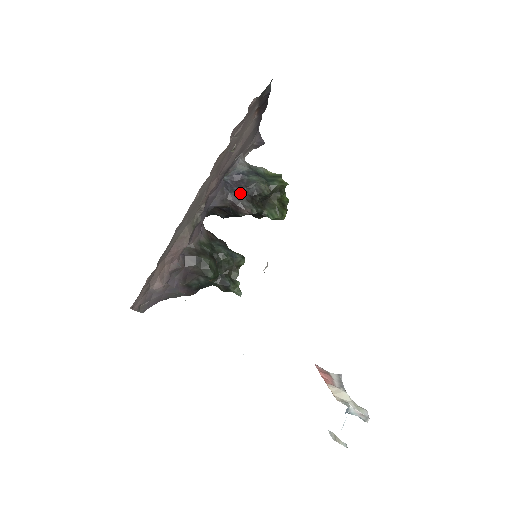
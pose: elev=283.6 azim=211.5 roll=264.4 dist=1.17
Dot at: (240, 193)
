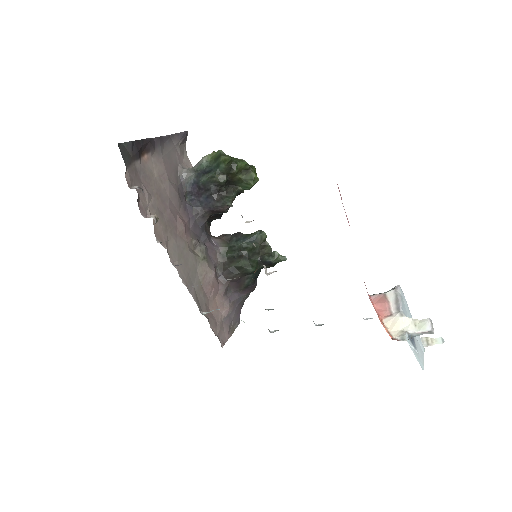
Dot at: (208, 200)
